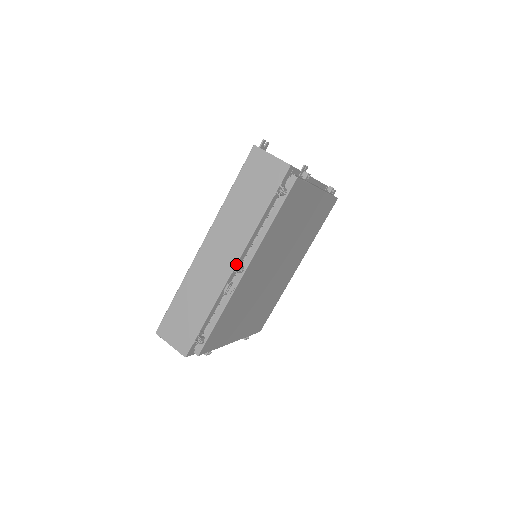
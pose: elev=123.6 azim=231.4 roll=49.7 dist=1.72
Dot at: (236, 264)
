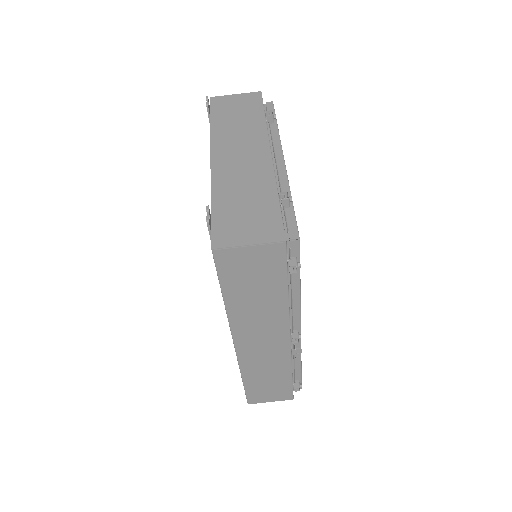
Dot at: (290, 338)
